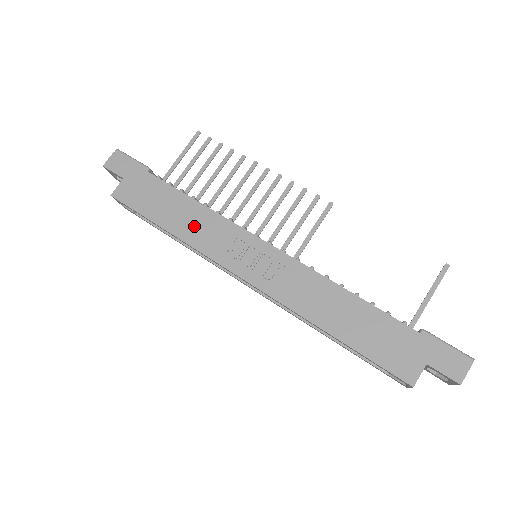
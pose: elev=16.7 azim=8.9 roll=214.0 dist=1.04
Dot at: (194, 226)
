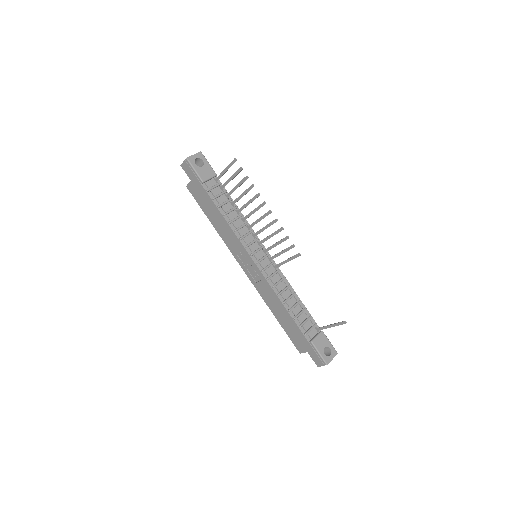
Dot at: (223, 231)
